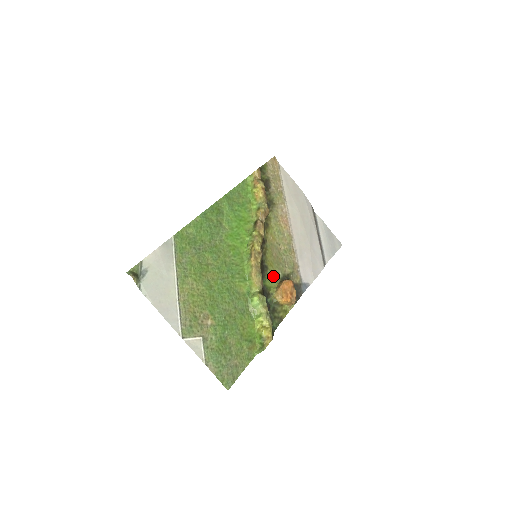
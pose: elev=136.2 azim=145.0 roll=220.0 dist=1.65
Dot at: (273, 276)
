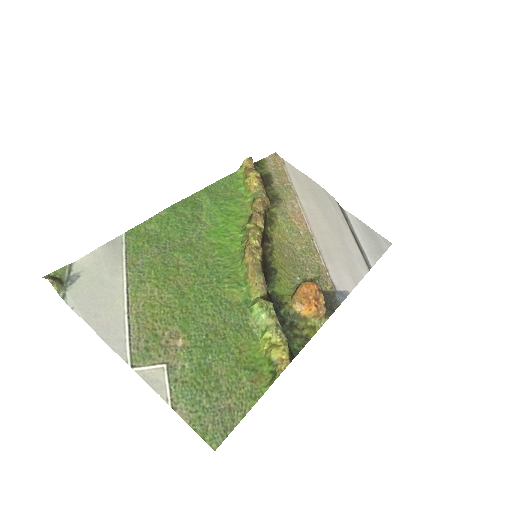
Dot at: (286, 281)
